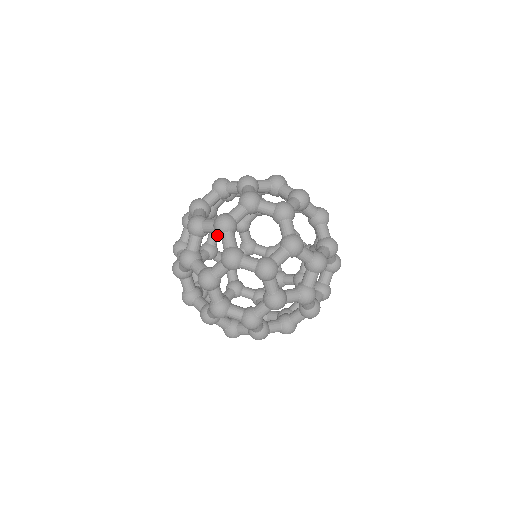
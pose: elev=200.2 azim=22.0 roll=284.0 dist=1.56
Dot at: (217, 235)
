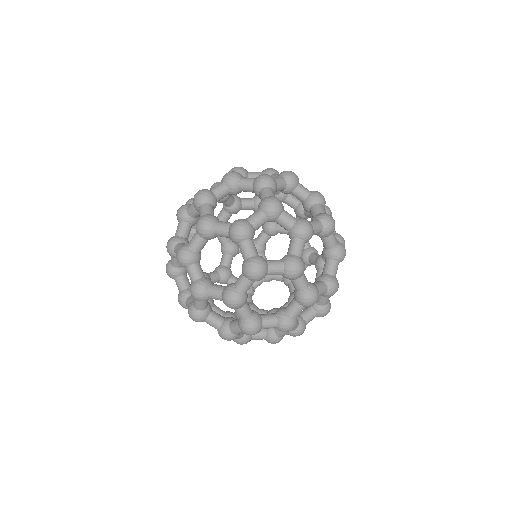
Dot at: occluded
